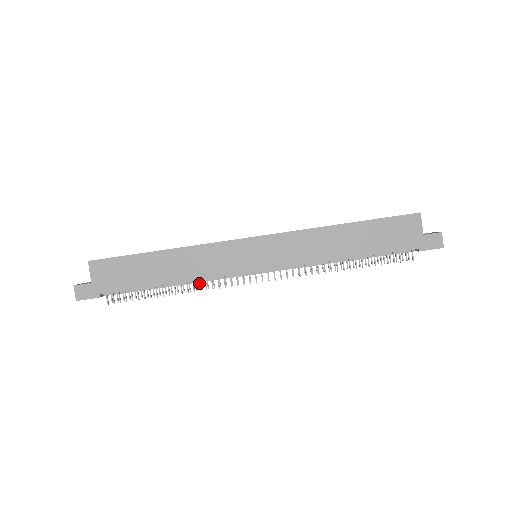
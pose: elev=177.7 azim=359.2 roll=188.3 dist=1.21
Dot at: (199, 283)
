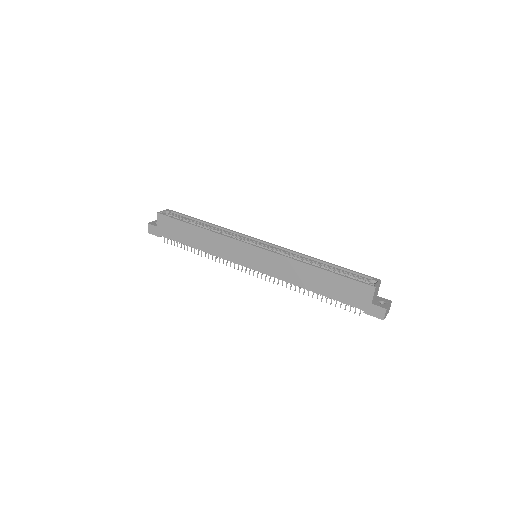
Dot at: (216, 256)
